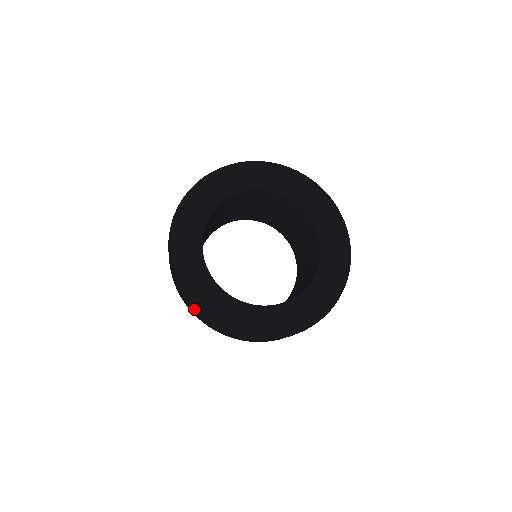
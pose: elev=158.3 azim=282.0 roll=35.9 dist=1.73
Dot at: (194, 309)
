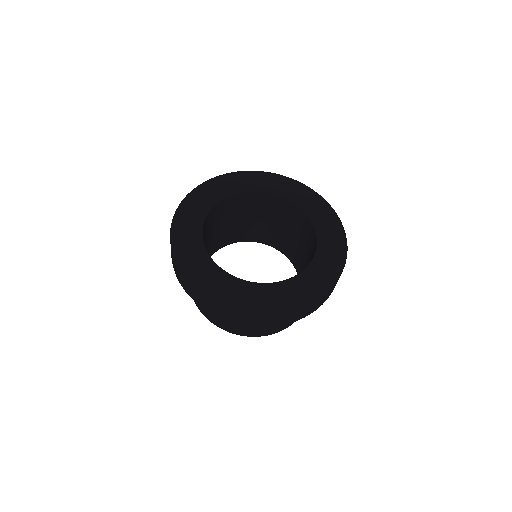
Dot at: (188, 280)
